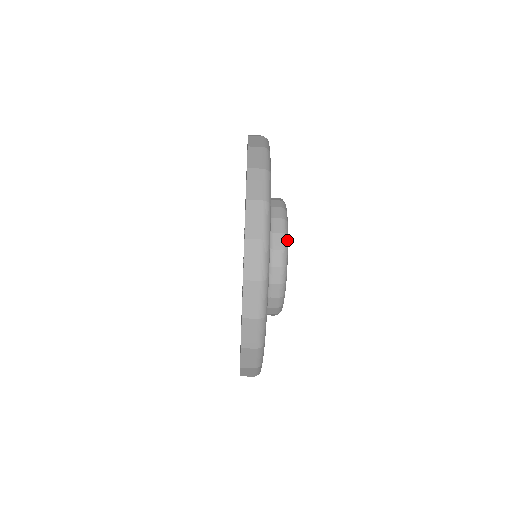
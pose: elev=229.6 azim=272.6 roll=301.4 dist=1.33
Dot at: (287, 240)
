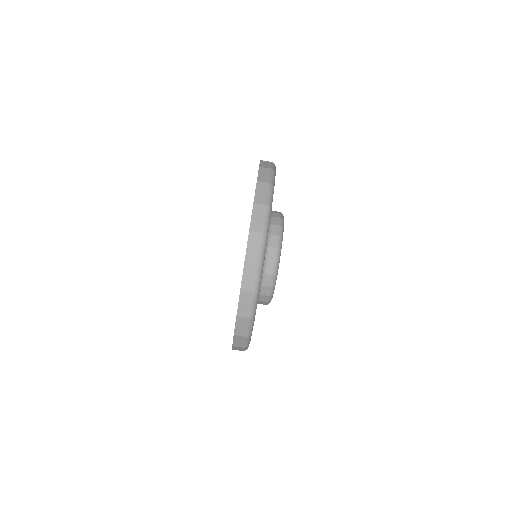
Dot at: (280, 254)
